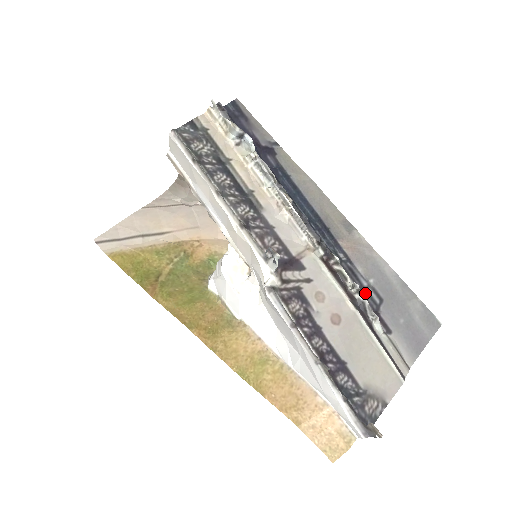
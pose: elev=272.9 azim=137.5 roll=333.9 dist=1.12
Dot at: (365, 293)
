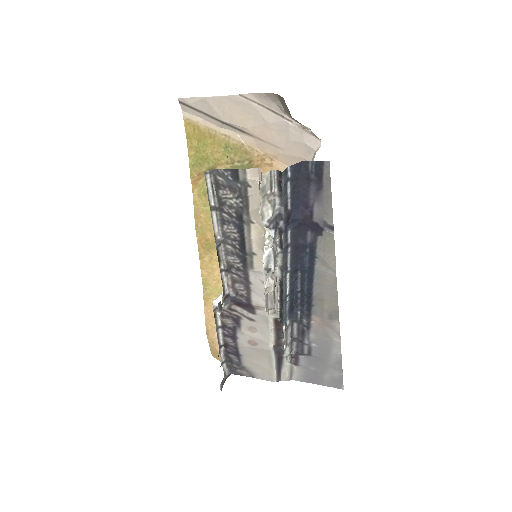
Dot at: (300, 345)
